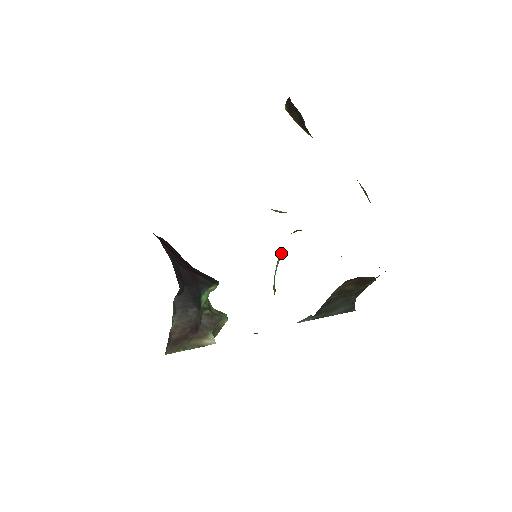
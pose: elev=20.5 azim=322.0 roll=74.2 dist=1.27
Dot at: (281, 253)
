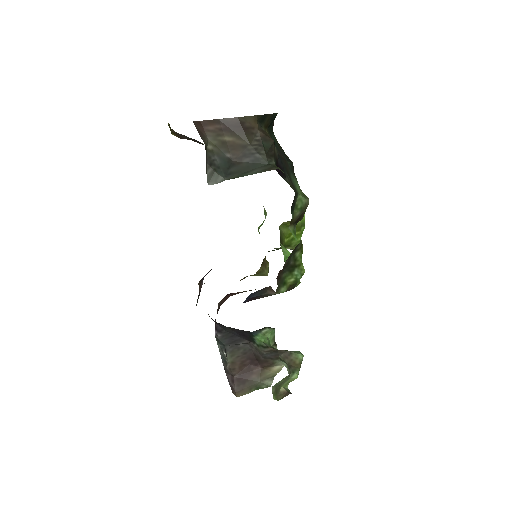
Dot at: (284, 249)
